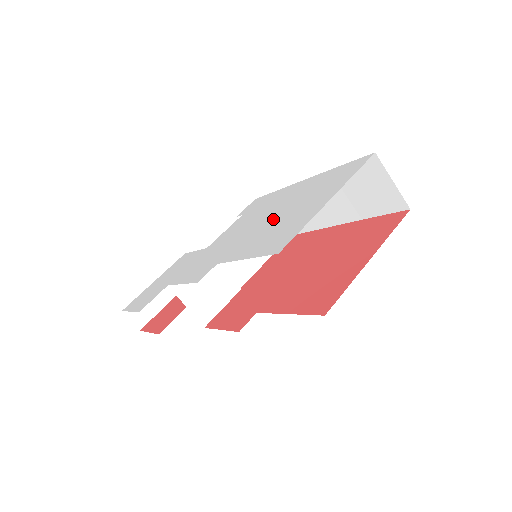
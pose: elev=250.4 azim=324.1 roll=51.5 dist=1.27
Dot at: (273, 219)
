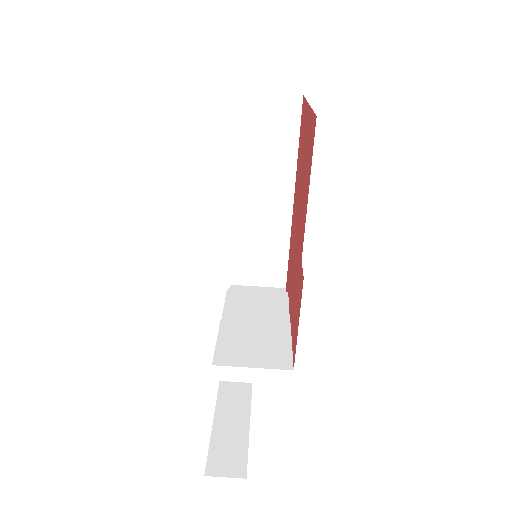
Dot at: occluded
